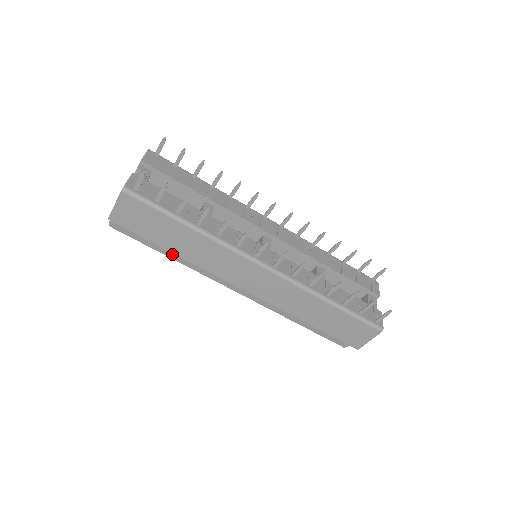
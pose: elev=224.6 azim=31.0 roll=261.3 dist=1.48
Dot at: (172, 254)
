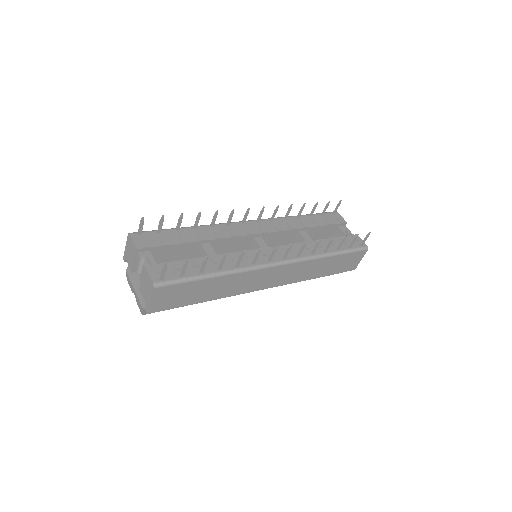
Dot at: occluded
